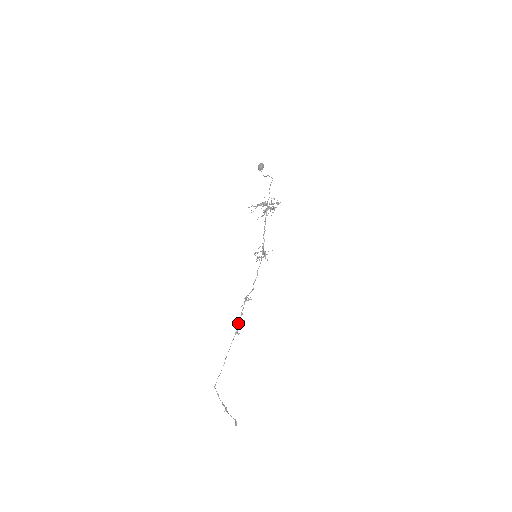
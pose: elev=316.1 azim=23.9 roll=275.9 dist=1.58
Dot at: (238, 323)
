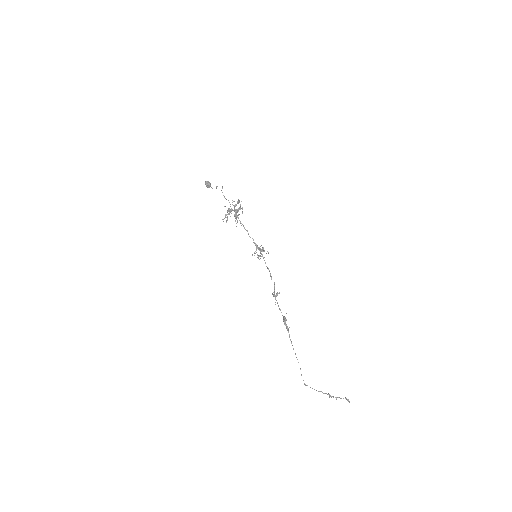
Dot at: (283, 320)
